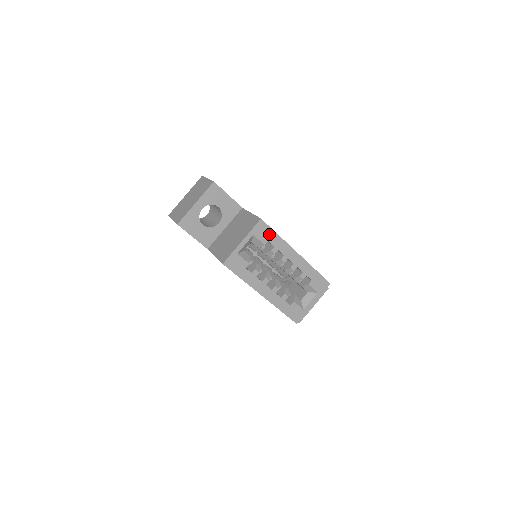
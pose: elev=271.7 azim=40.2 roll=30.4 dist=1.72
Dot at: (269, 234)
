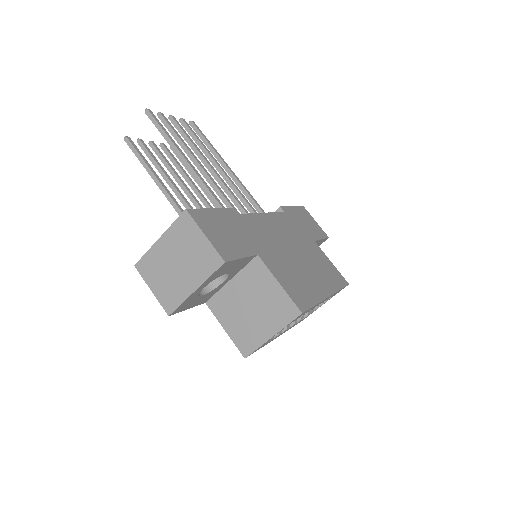
Dot at: (305, 312)
